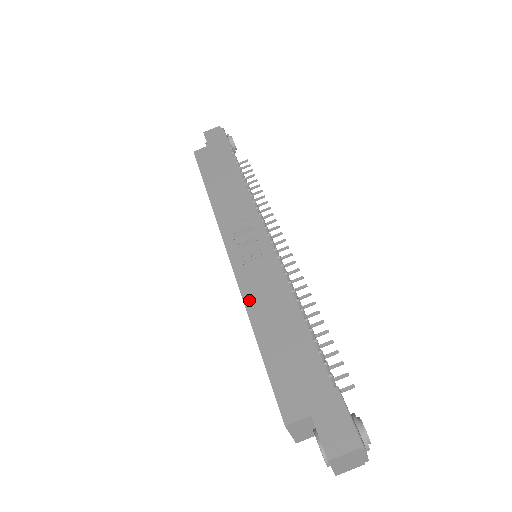
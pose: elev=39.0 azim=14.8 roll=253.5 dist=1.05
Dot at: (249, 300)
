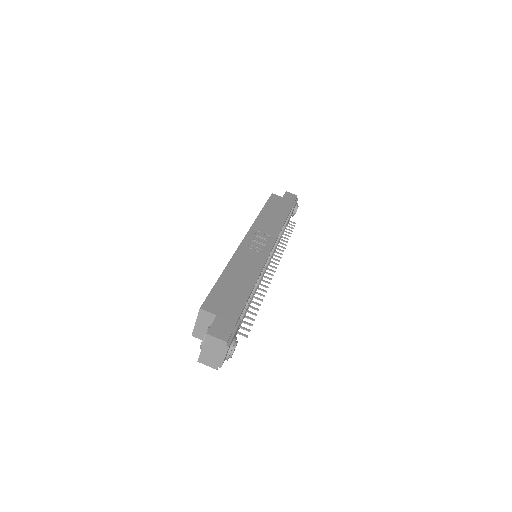
Dot at: (235, 260)
